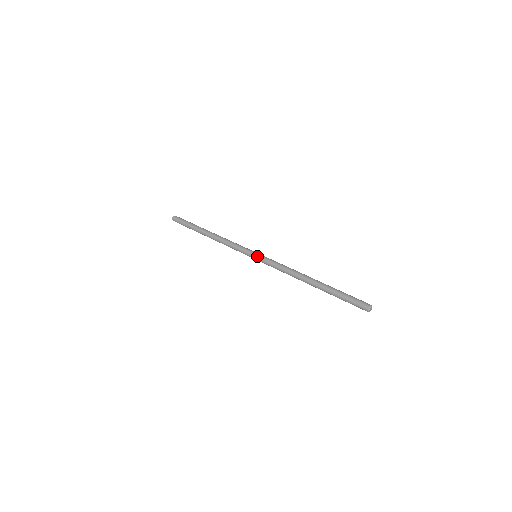
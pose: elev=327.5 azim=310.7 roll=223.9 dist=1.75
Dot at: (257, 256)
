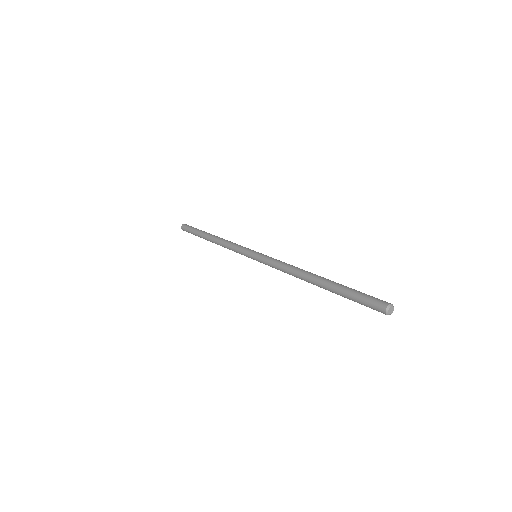
Dot at: occluded
